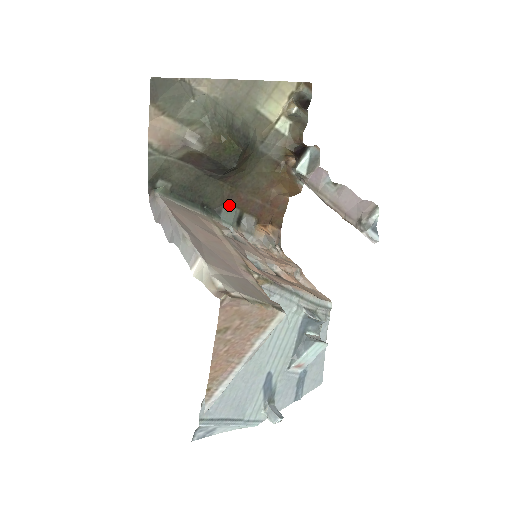
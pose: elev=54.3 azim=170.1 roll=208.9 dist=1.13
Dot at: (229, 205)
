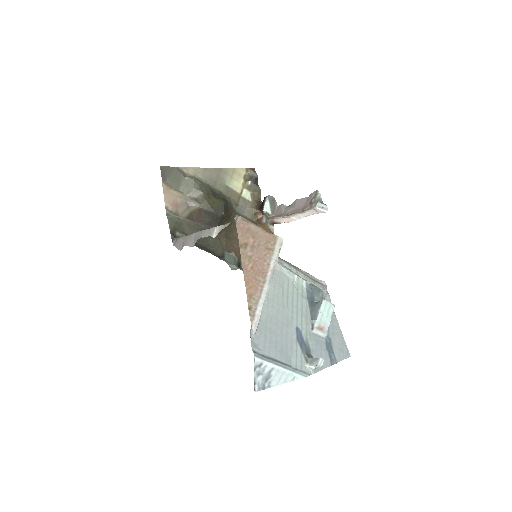
Dot at: (228, 253)
